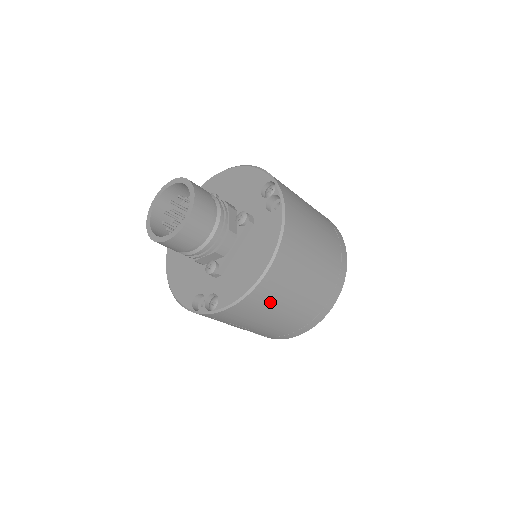
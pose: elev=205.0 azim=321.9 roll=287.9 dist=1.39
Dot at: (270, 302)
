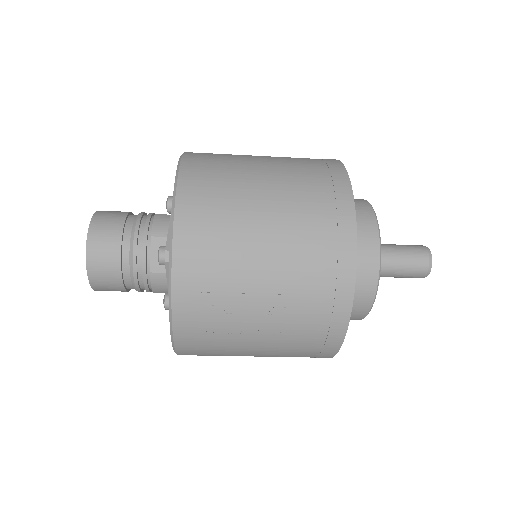
Dot at: (223, 206)
